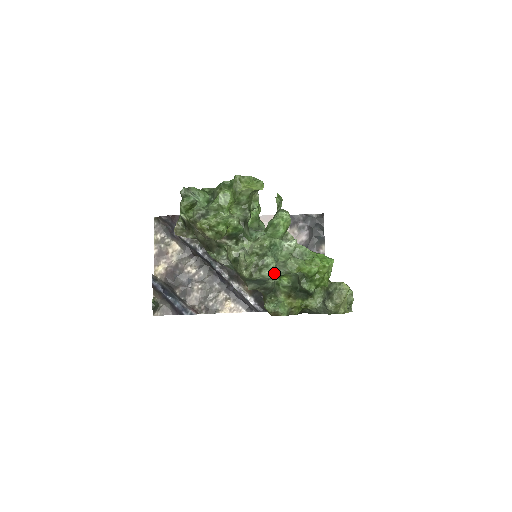
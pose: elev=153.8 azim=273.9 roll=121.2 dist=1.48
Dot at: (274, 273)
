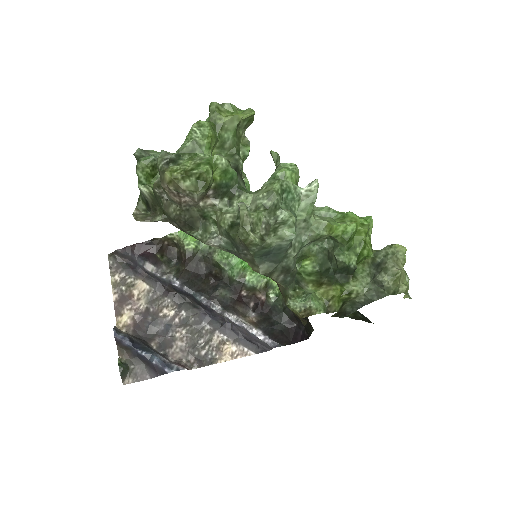
Dot at: (294, 241)
